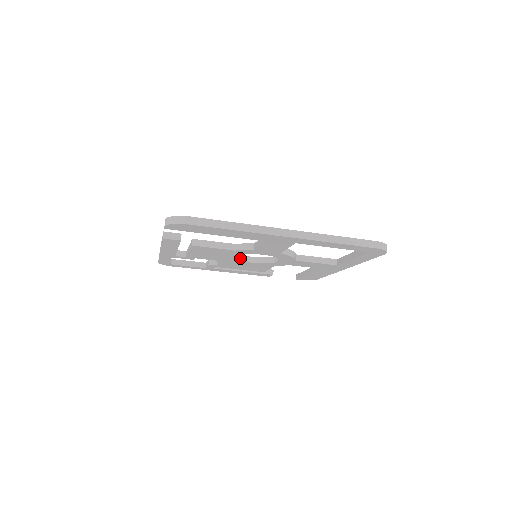
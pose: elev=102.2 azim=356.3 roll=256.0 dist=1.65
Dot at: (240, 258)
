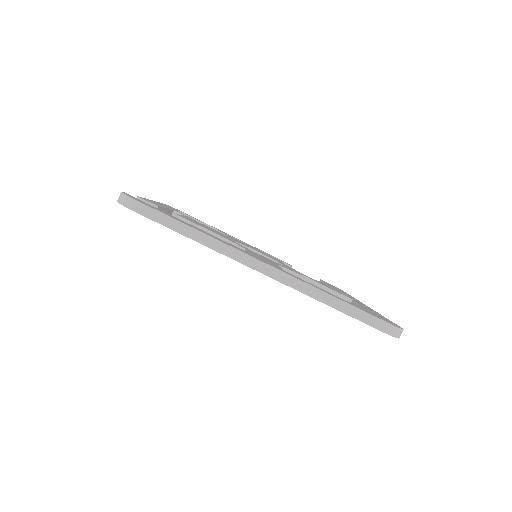
Dot at: occluded
